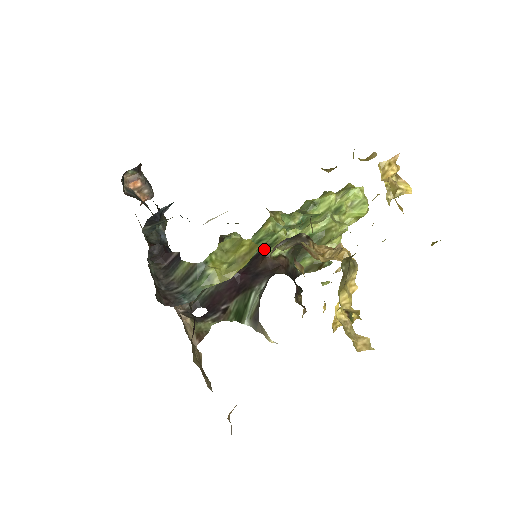
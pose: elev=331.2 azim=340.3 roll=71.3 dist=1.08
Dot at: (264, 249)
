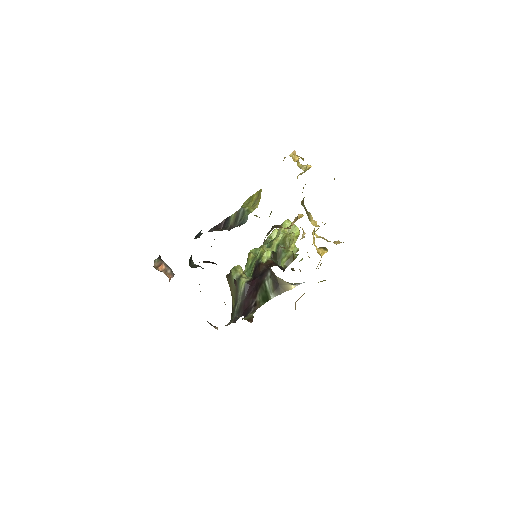
Dot at: (257, 263)
